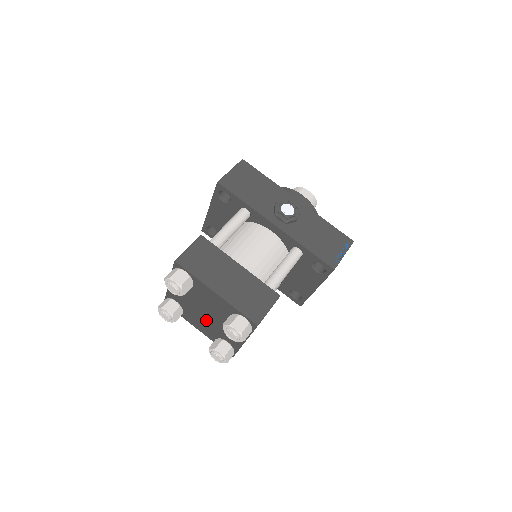
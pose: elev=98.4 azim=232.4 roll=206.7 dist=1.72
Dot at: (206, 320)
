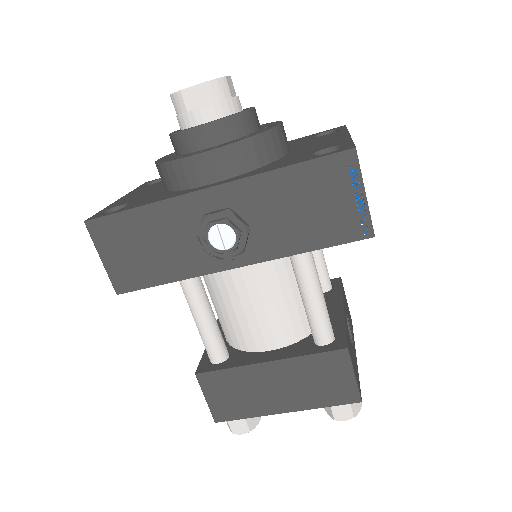
Dot at: occluded
